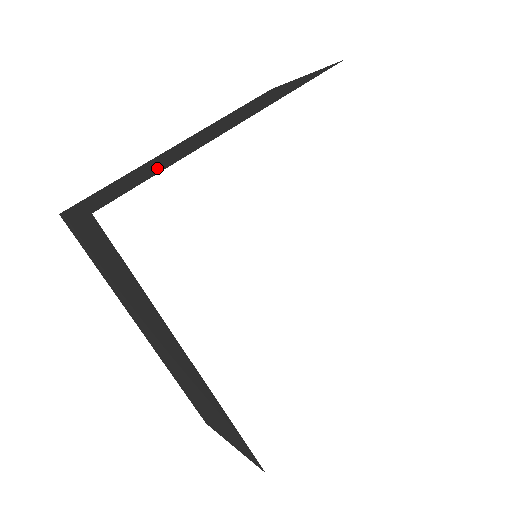
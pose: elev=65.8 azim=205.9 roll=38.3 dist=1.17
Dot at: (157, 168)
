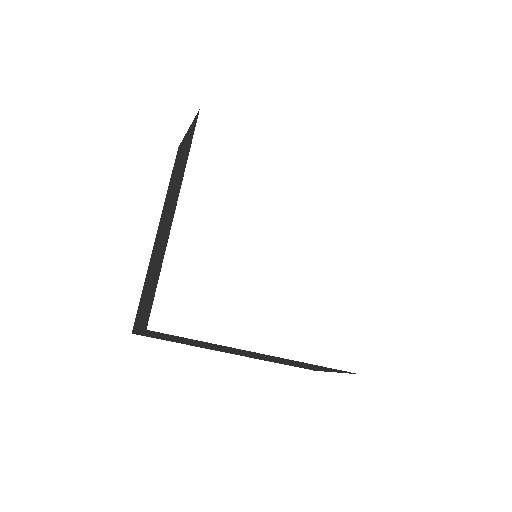
Dot at: occluded
